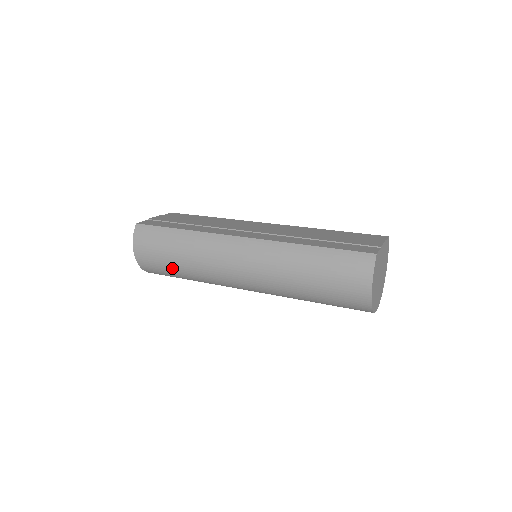
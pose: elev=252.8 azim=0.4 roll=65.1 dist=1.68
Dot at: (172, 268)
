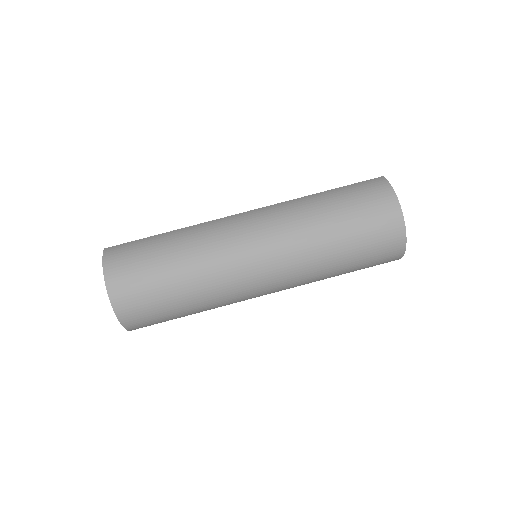
Dot at: (161, 276)
